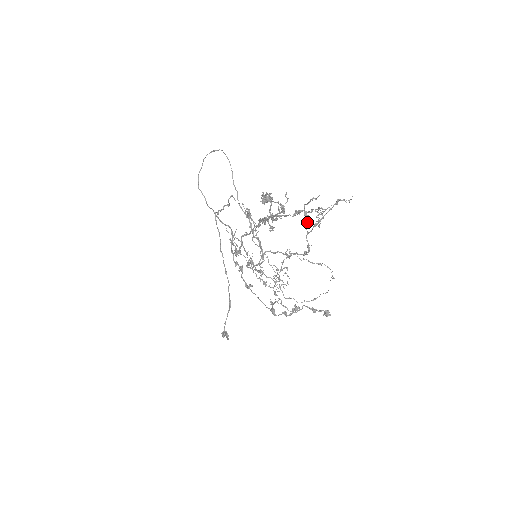
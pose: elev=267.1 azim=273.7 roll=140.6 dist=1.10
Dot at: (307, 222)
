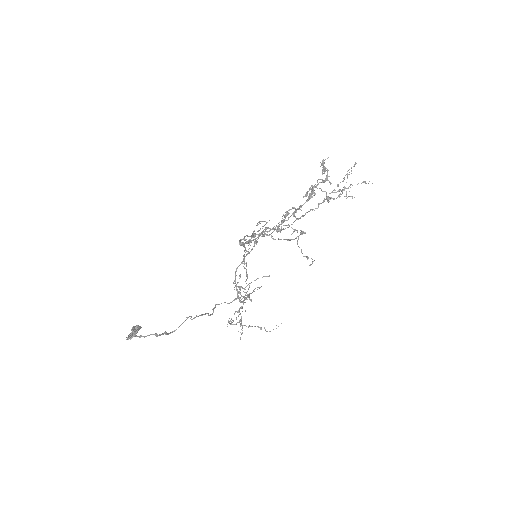
Dot at: occluded
